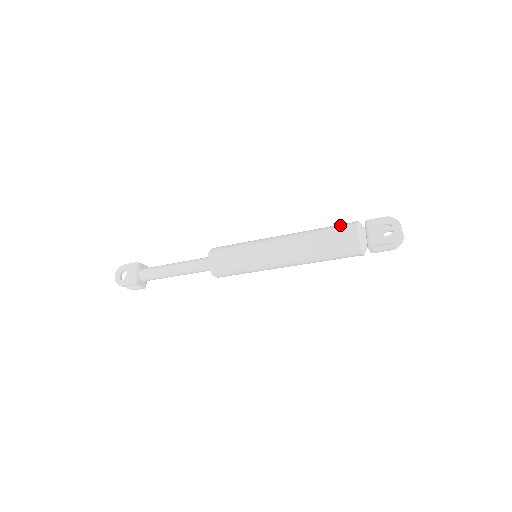
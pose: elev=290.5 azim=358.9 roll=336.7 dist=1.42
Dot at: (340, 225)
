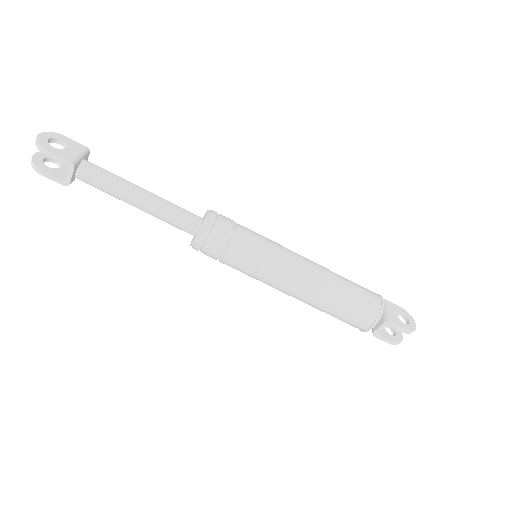
Dot at: occluded
